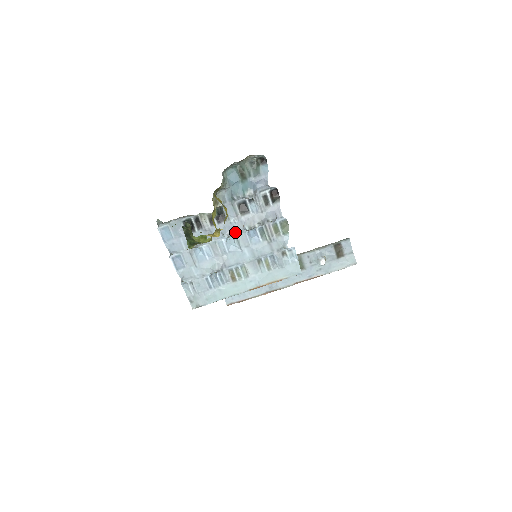
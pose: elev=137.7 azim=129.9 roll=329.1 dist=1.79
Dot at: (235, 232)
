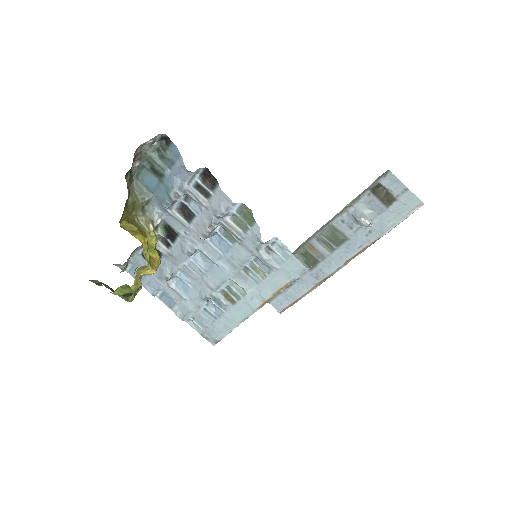
Dot at: (196, 246)
